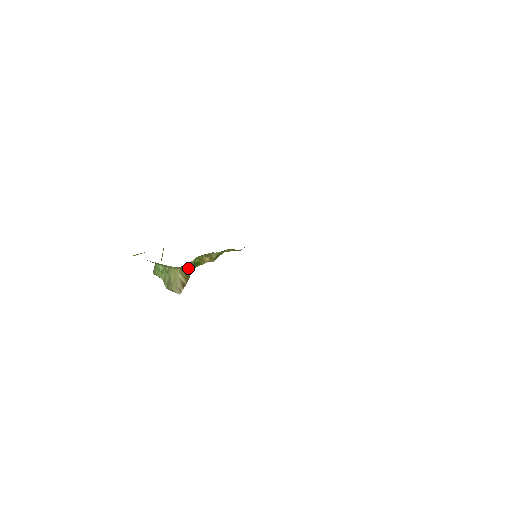
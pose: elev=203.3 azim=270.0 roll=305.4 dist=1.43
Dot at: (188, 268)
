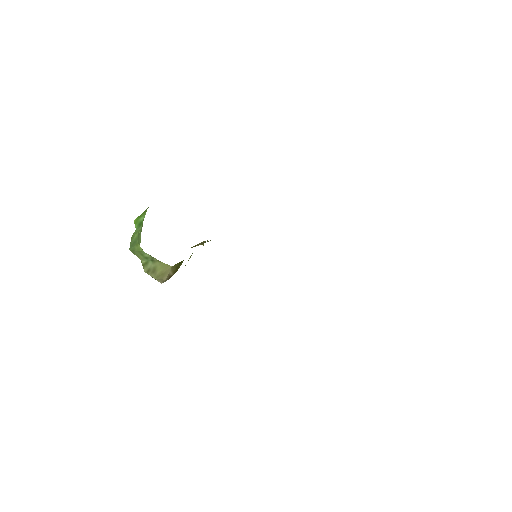
Dot at: (181, 262)
